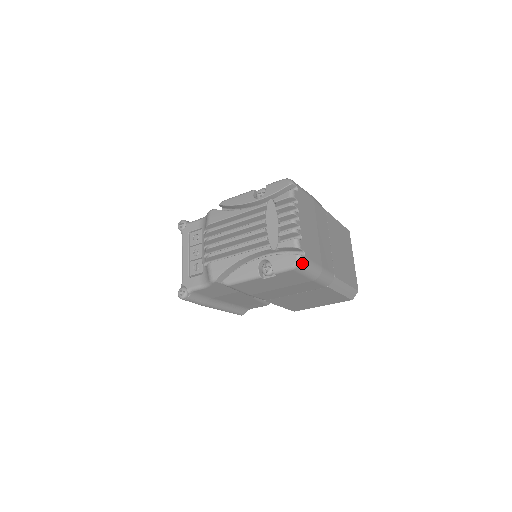
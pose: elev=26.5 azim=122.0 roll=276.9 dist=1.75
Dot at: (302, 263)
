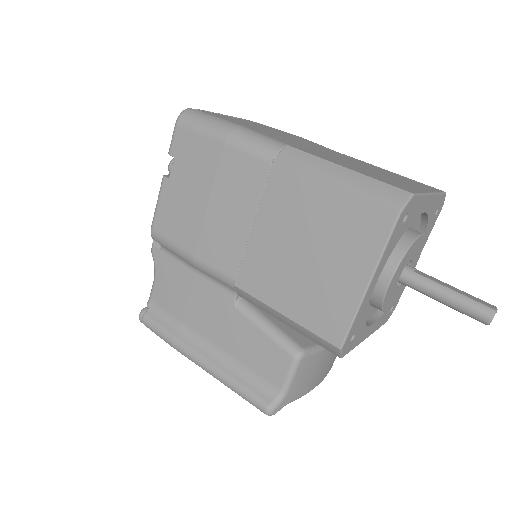
Dot at: (188, 113)
